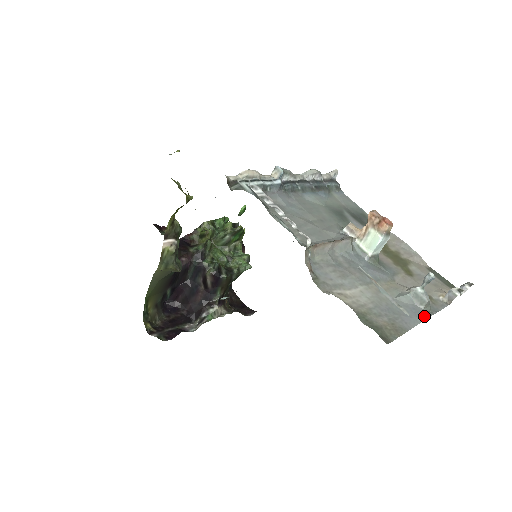
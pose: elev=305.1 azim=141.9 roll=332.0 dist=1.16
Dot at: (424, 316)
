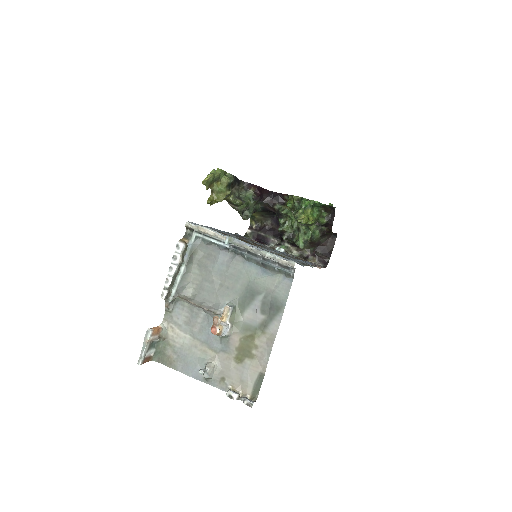
Dot at: (197, 377)
